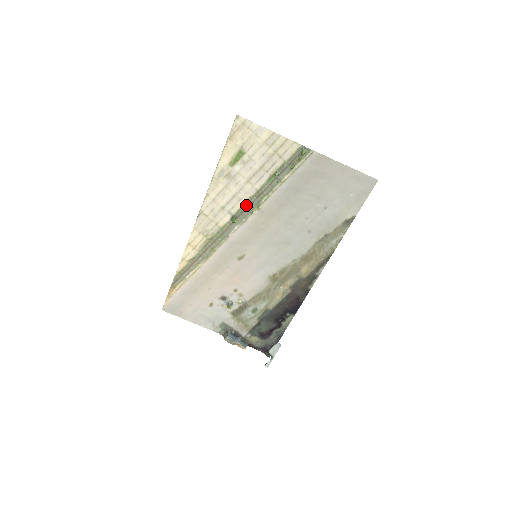
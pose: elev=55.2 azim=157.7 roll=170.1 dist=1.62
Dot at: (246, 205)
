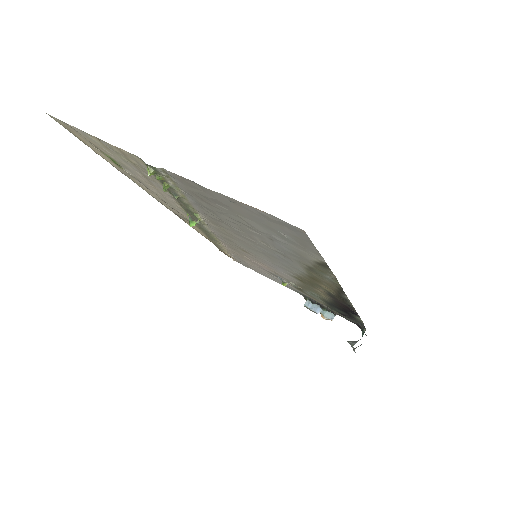
Dot at: occluded
